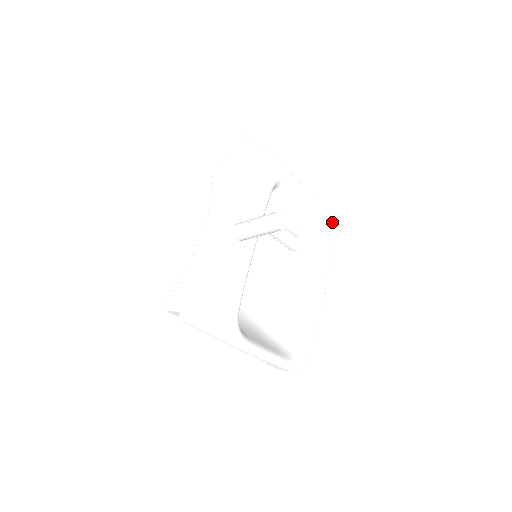
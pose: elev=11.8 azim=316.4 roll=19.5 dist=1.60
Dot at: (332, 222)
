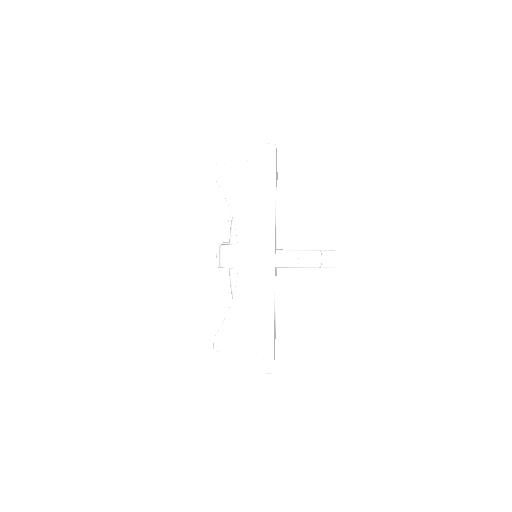
Dot at: occluded
